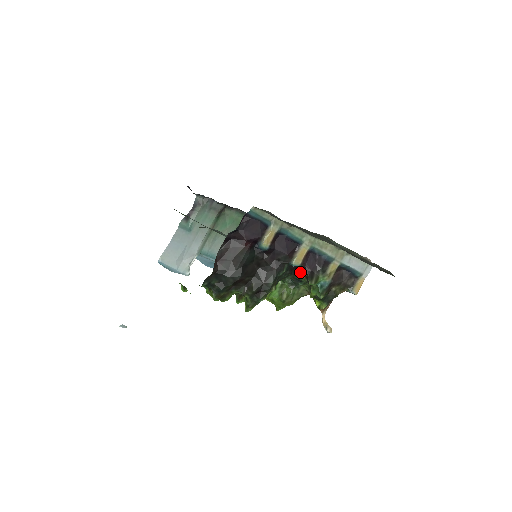
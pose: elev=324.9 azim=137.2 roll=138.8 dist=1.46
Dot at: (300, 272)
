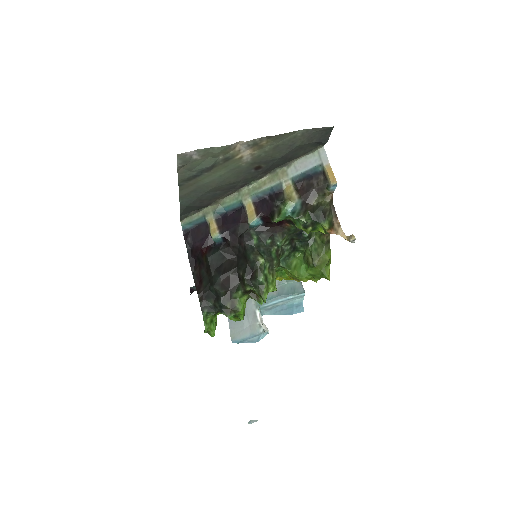
Dot at: (278, 225)
